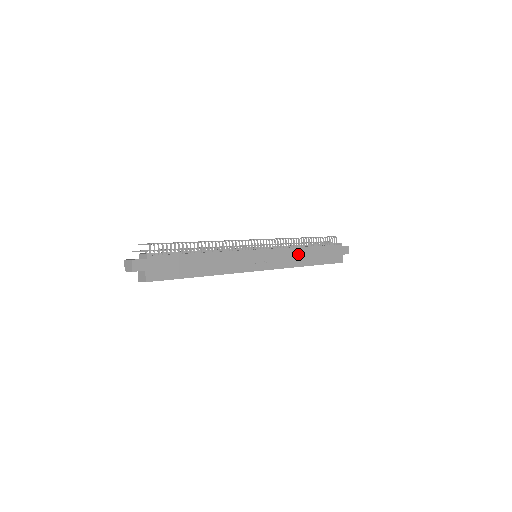
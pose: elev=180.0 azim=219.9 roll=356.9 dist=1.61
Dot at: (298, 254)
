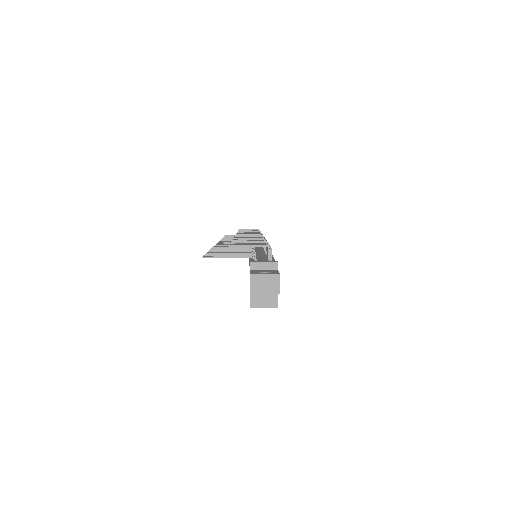
Dot at: occluded
